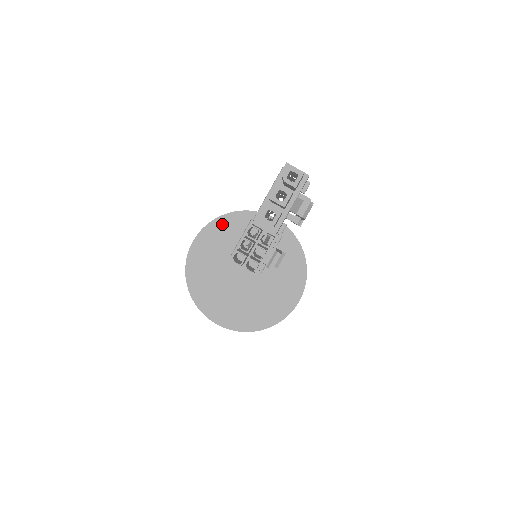
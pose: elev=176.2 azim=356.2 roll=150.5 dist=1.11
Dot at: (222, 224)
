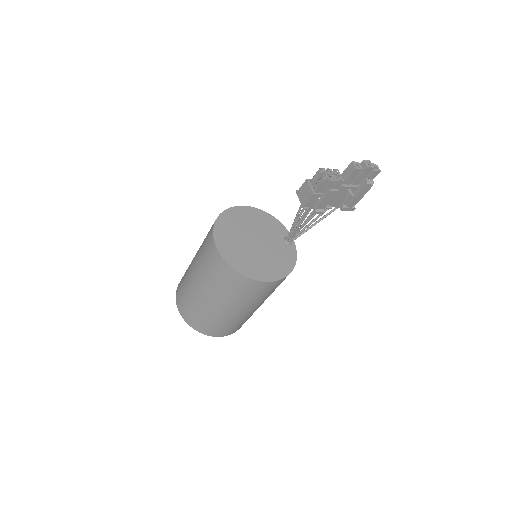
Dot at: (266, 216)
